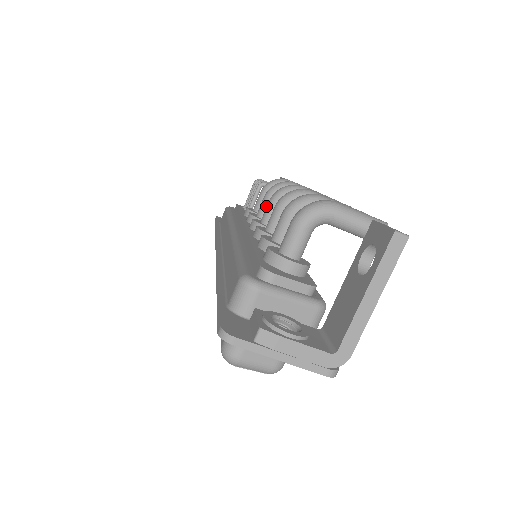
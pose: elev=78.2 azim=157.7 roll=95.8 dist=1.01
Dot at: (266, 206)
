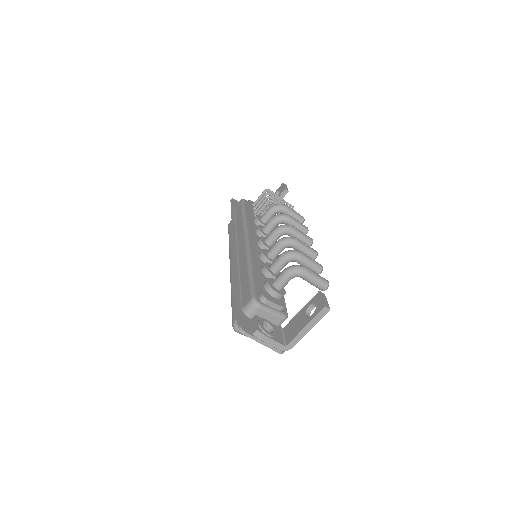
Dot at: (270, 227)
